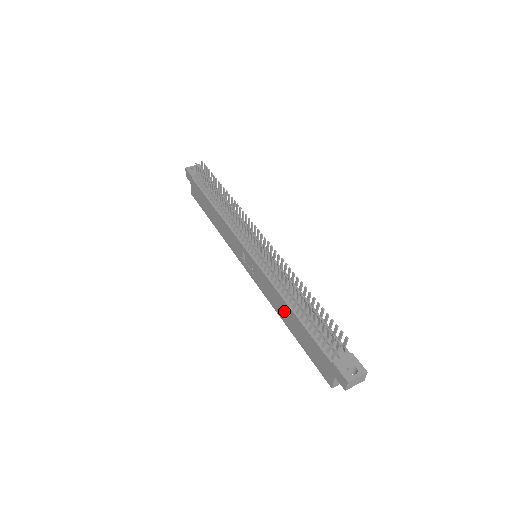
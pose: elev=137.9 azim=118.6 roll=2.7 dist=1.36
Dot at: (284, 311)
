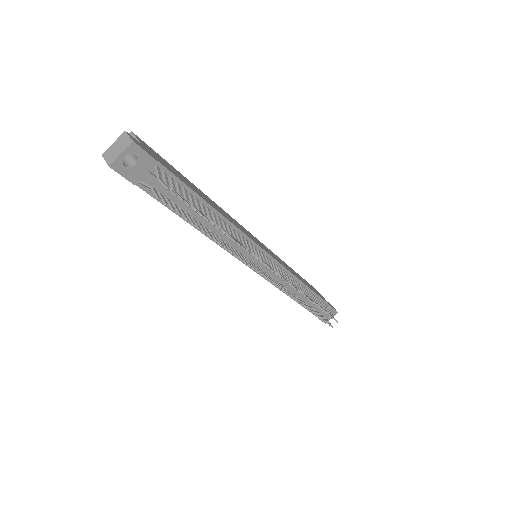
Dot at: occluded
